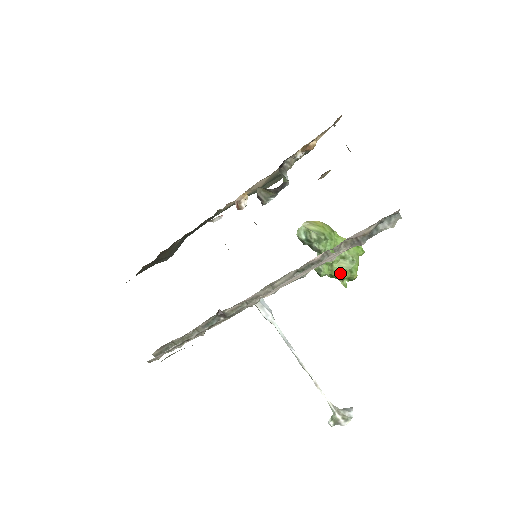
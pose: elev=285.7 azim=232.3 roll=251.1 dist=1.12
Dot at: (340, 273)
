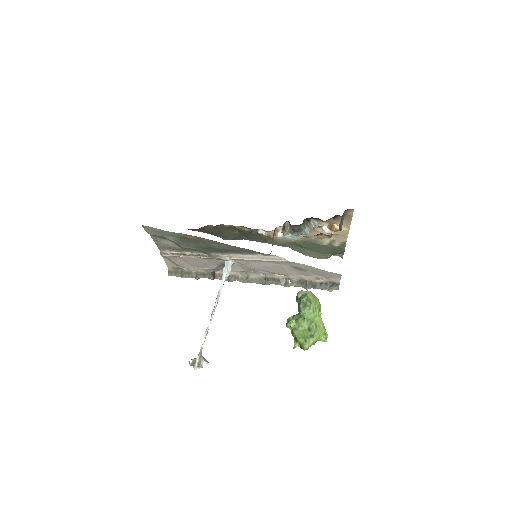
Dot at: (298, 334)
